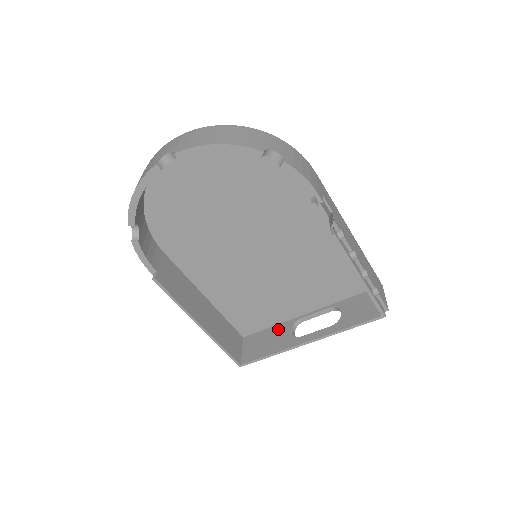
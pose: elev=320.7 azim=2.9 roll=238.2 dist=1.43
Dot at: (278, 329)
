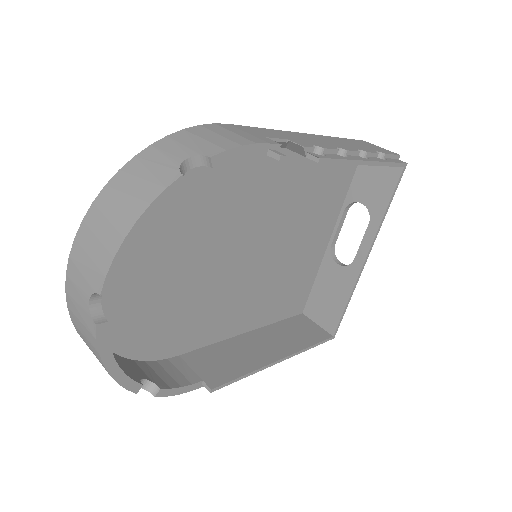
Dot at: (324, 275)
